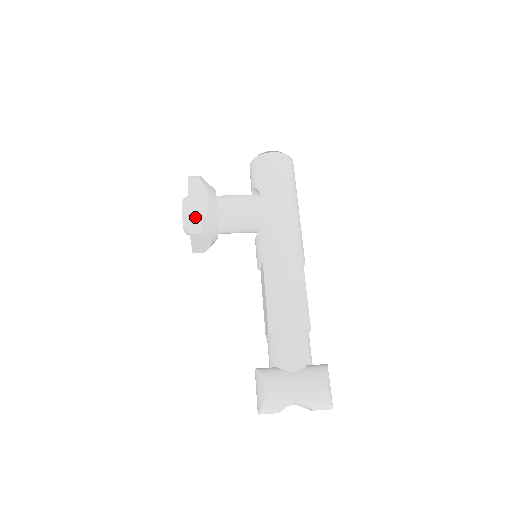
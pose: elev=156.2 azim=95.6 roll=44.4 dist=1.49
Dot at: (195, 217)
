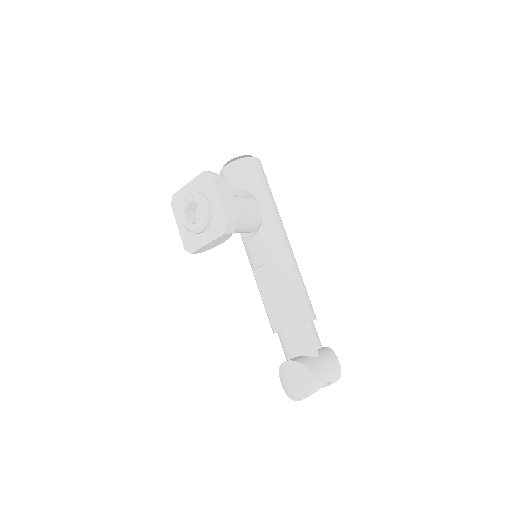
Dot at: (230, 216)
